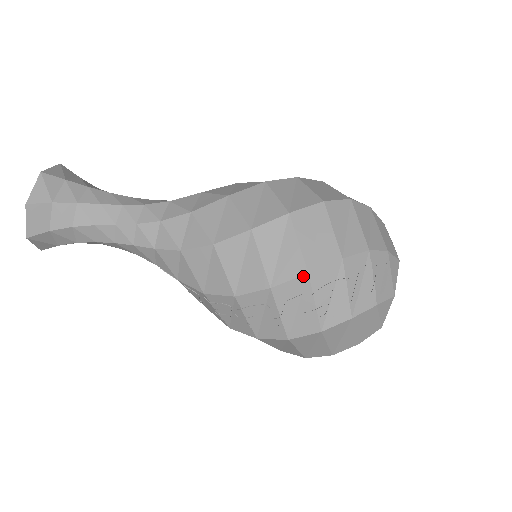
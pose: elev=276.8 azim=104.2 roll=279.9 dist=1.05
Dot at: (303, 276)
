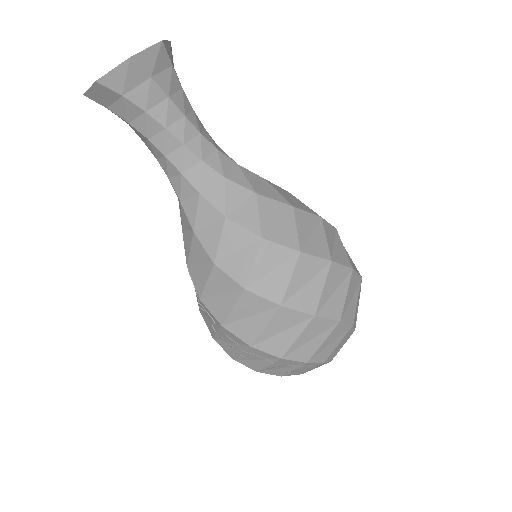
Dot at: (247, 344)
